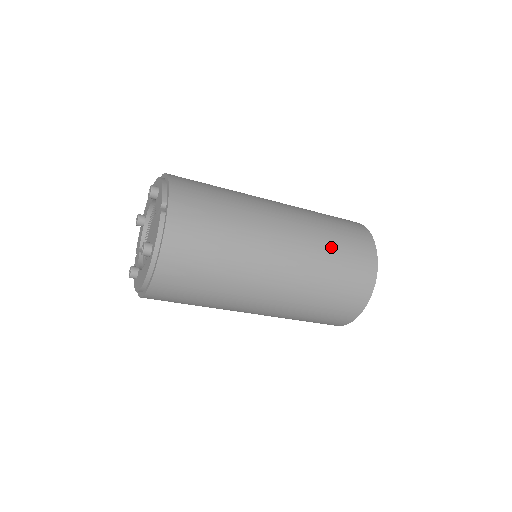
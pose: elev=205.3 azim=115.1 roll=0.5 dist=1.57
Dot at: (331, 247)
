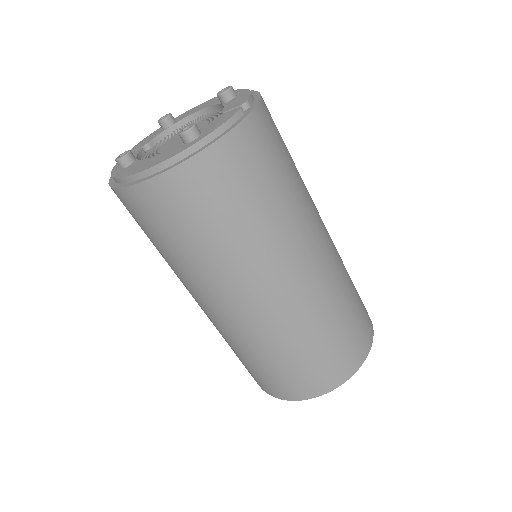
Dot at: (348, 299)
